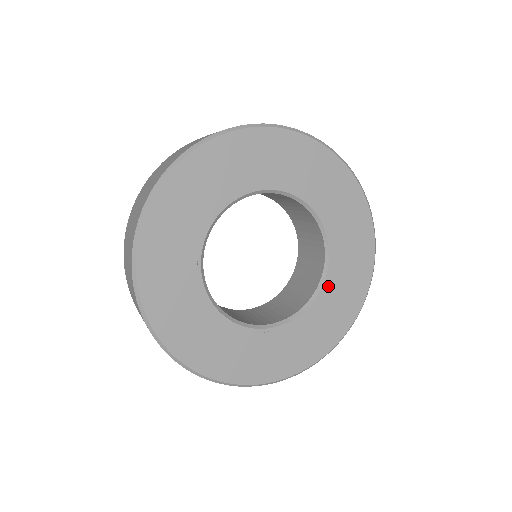
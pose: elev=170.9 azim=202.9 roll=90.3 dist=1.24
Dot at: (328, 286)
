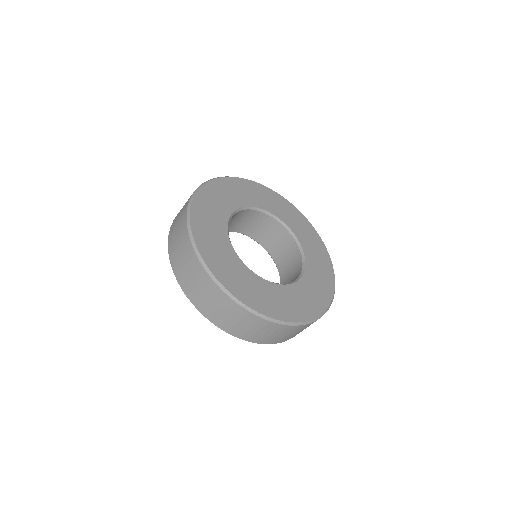
Dot at: (307, 276)
